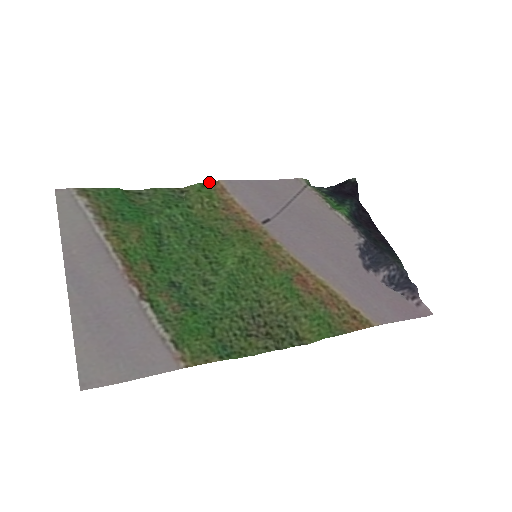
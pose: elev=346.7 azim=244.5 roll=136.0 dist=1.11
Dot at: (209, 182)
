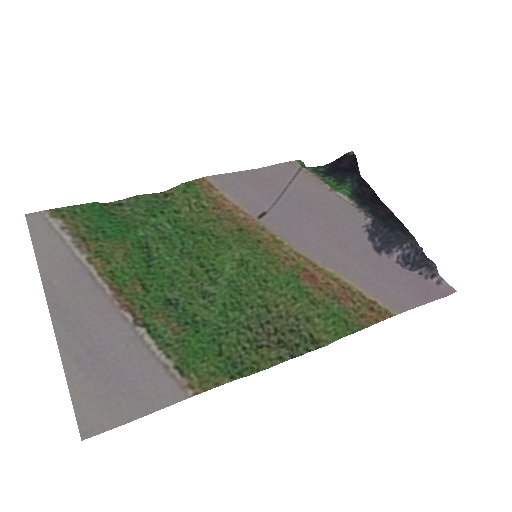
Dot at: (194, 180)
